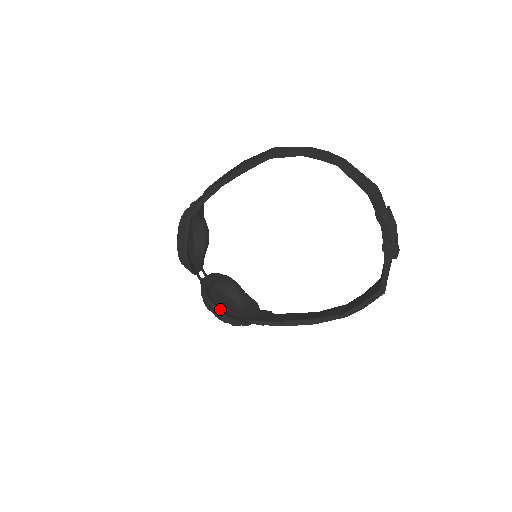
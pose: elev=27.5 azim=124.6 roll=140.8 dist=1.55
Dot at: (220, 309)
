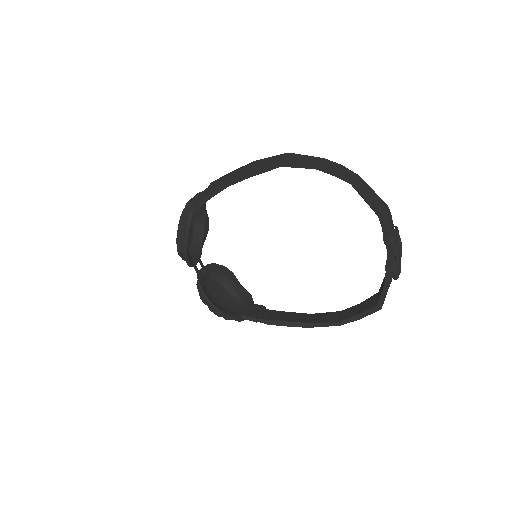
Dot at: (215, 304)
